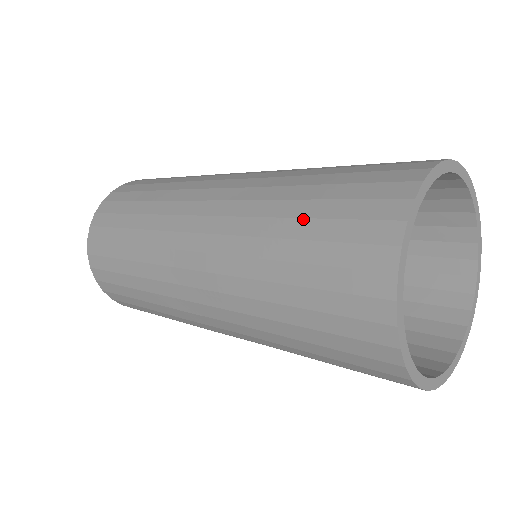
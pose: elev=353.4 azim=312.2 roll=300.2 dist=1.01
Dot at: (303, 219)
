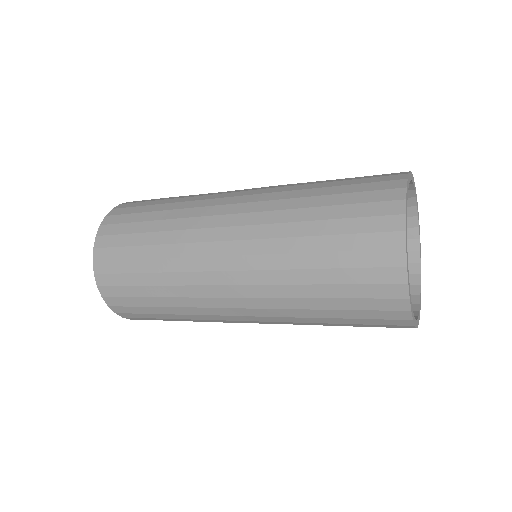
Dot at: (325, 270)
